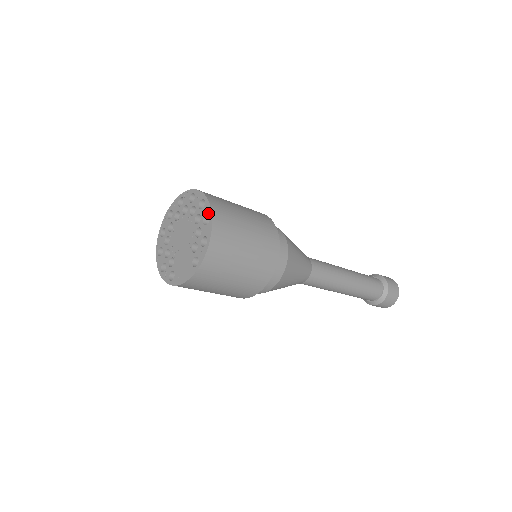
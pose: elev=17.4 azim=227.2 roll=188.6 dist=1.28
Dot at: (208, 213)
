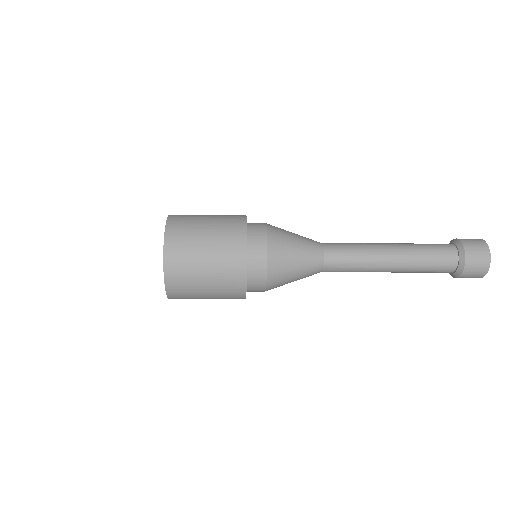
Dot at: (164, 243)
